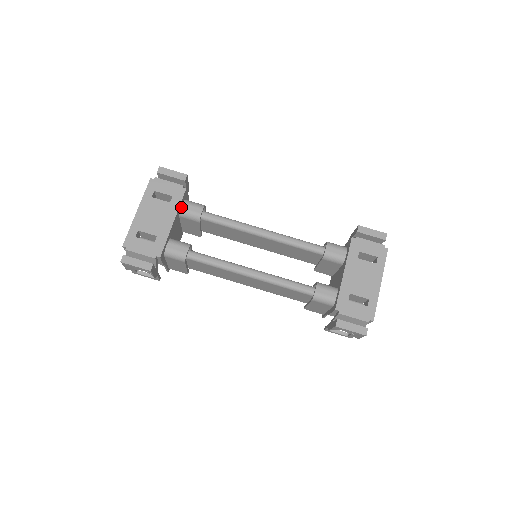
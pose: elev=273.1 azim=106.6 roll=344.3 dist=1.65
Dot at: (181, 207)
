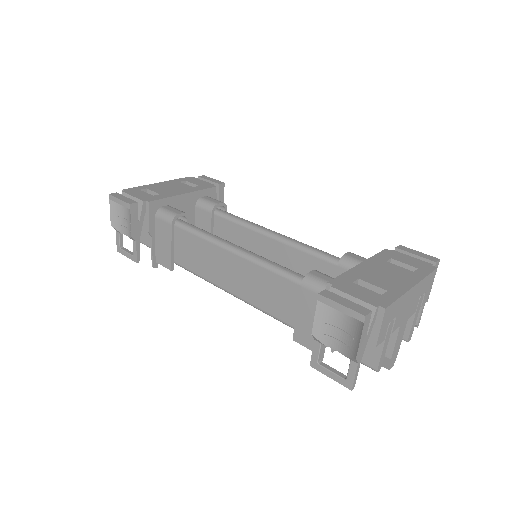
Dot at: (202, 197)
